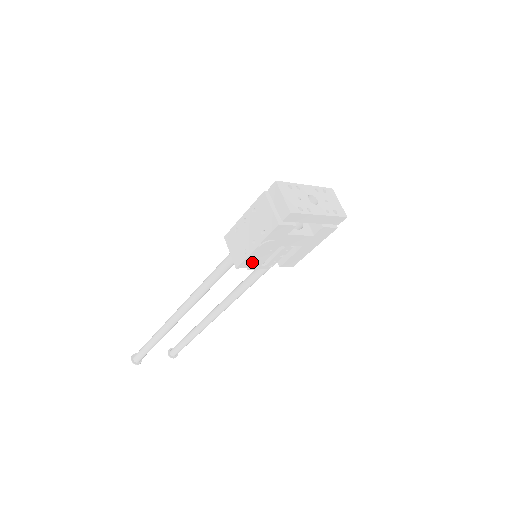
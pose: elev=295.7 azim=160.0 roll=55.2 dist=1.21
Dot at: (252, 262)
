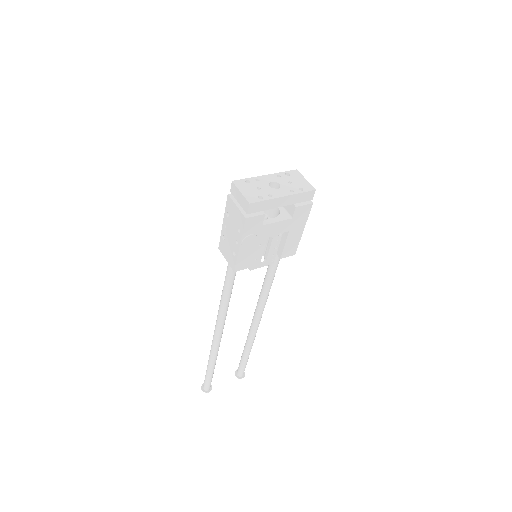
Dot at: (246, 262)
